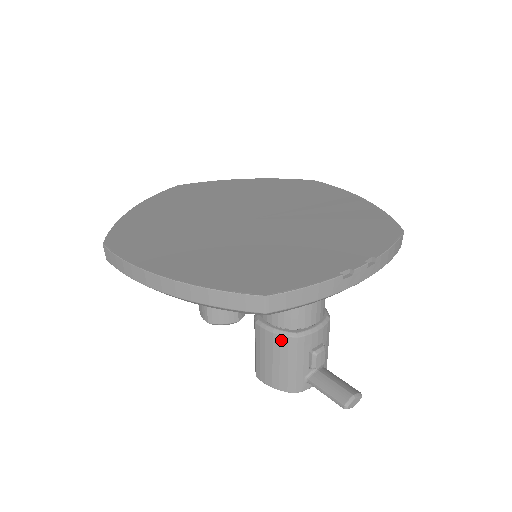
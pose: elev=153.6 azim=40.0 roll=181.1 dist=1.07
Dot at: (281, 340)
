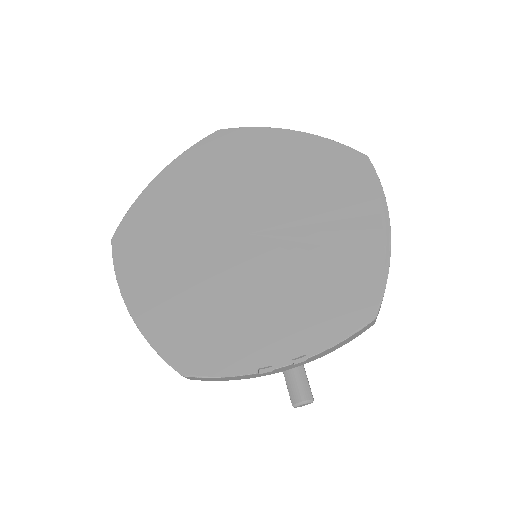
Dot at: occluded
